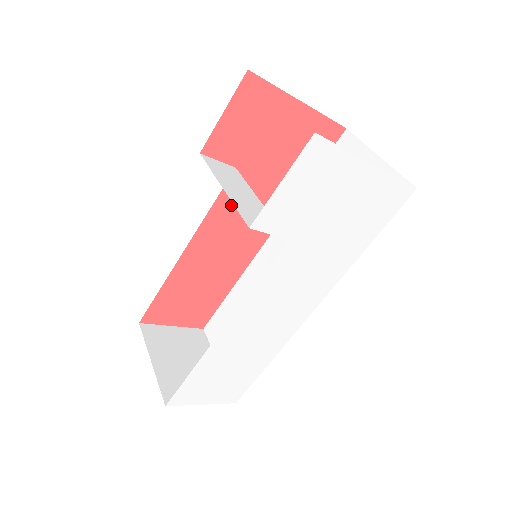
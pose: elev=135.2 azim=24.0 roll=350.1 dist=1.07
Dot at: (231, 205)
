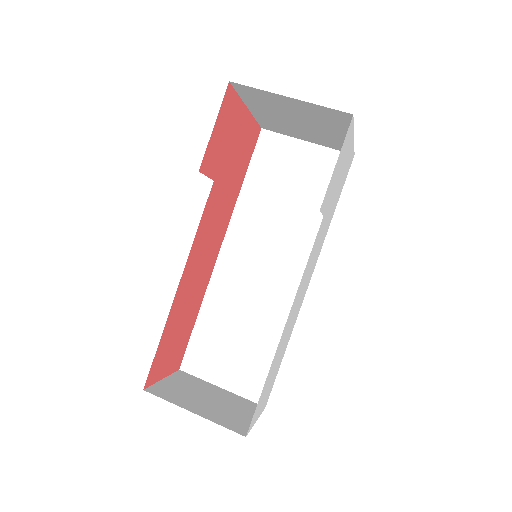
Dot at: (207, 221)
